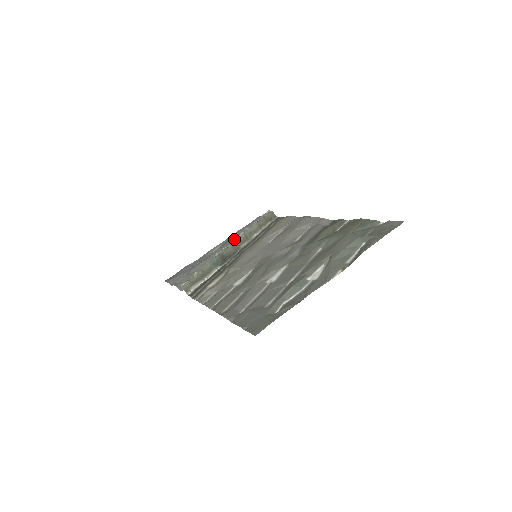
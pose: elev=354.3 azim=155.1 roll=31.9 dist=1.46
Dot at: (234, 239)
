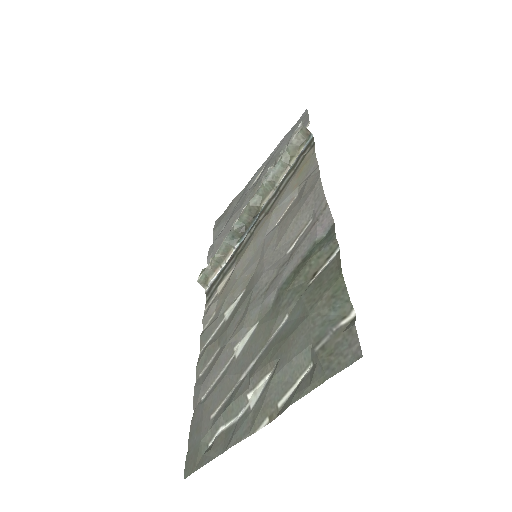
Dot at: occluded
